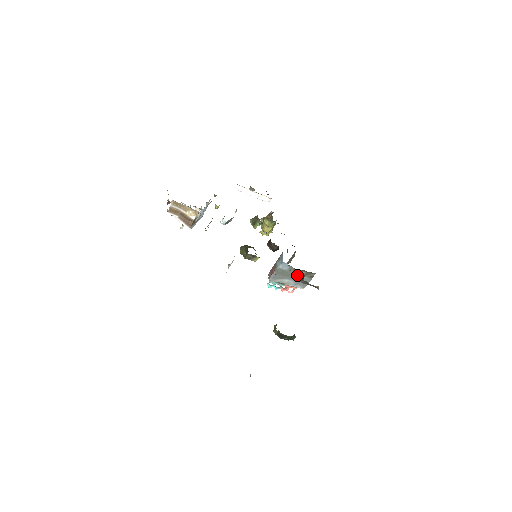
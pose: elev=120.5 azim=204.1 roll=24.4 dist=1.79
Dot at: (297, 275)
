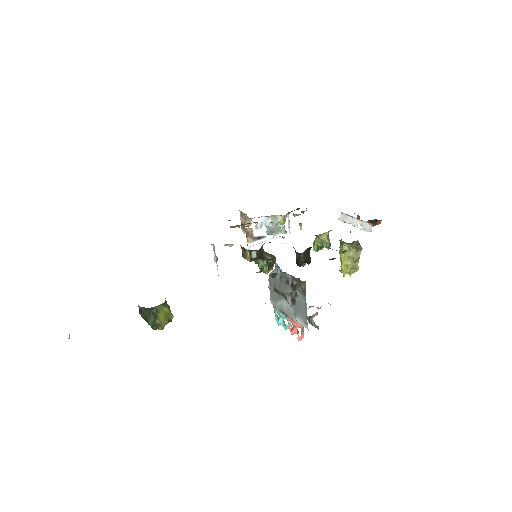
Dot at: (290, 289)
